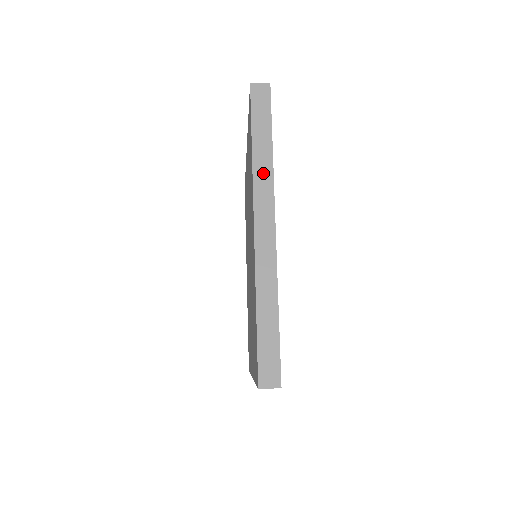
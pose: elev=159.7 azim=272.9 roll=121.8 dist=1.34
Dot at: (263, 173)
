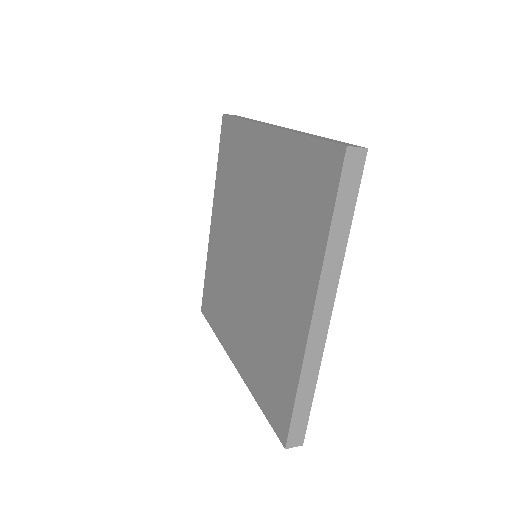
Dot at: (333, 261)
